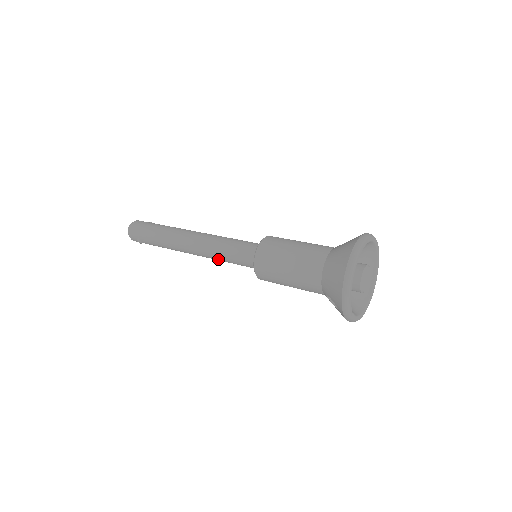
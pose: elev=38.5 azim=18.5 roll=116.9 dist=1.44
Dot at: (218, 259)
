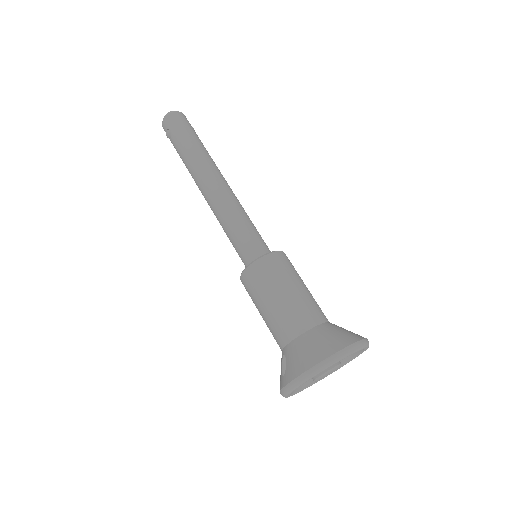
Dot at: (222, 224)
